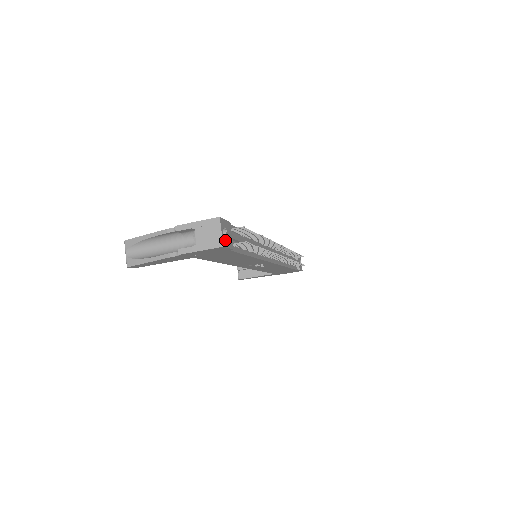
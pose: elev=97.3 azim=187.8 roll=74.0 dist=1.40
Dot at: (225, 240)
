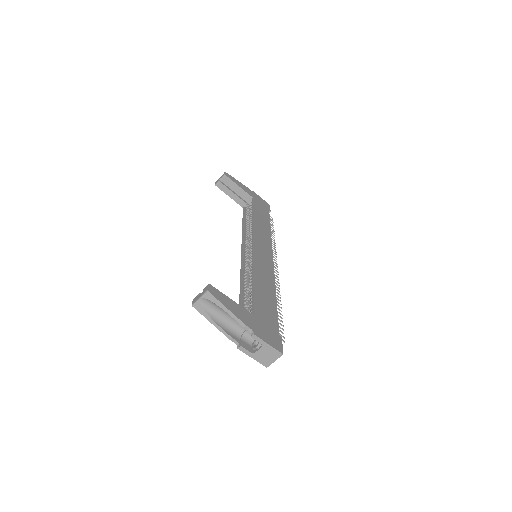
Dot at: occluded
